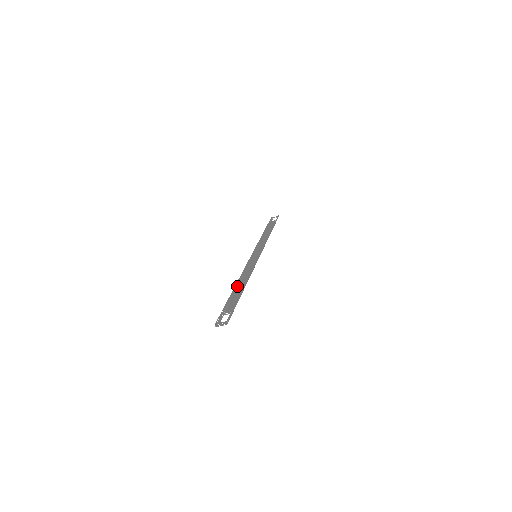
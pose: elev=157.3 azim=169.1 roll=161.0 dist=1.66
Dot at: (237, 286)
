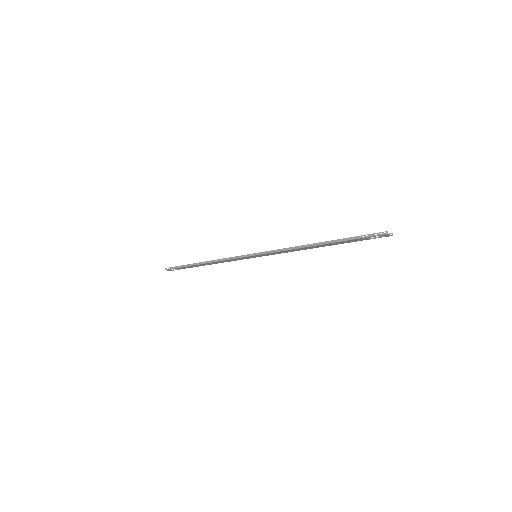
Dot at: (312, 246)
